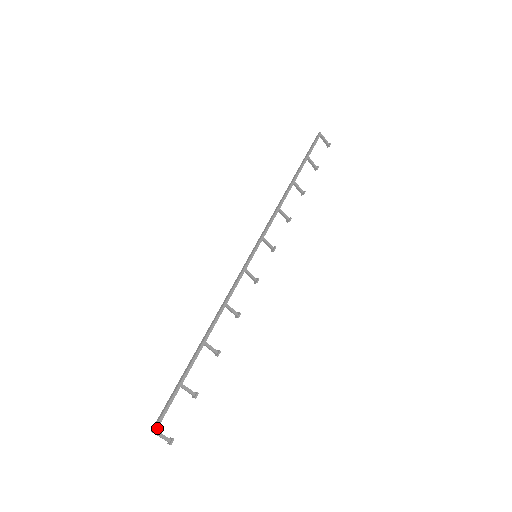
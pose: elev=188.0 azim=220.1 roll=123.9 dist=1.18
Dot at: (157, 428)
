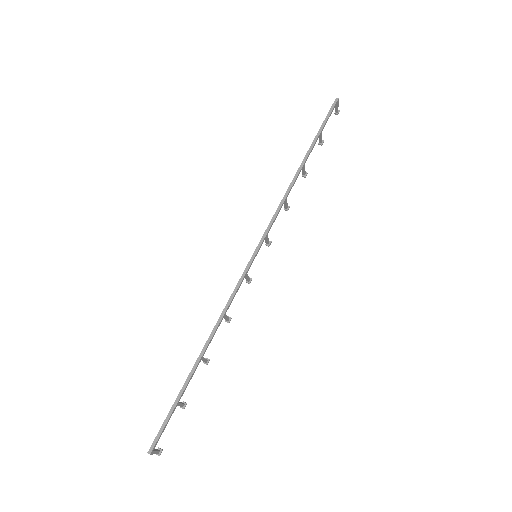
Dot at: occluded
